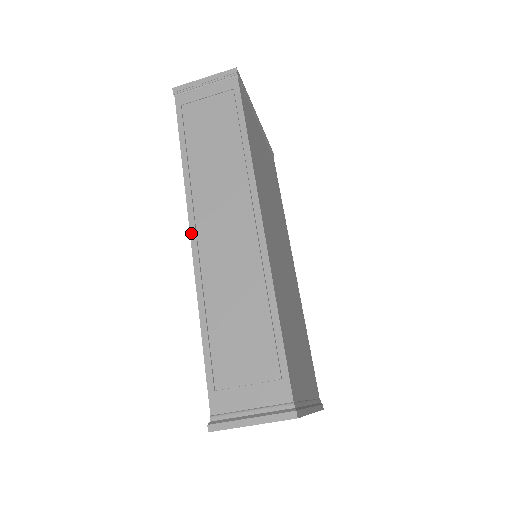
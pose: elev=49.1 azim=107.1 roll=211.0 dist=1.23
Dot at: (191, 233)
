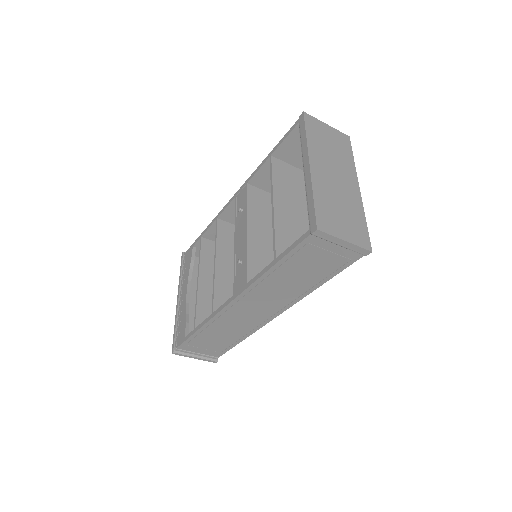
Dot at: (232, 302)
